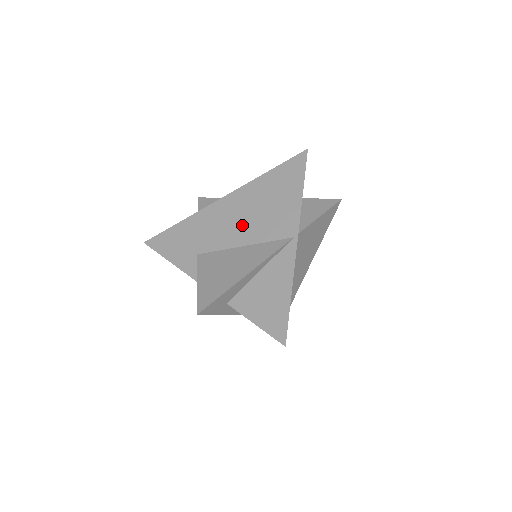
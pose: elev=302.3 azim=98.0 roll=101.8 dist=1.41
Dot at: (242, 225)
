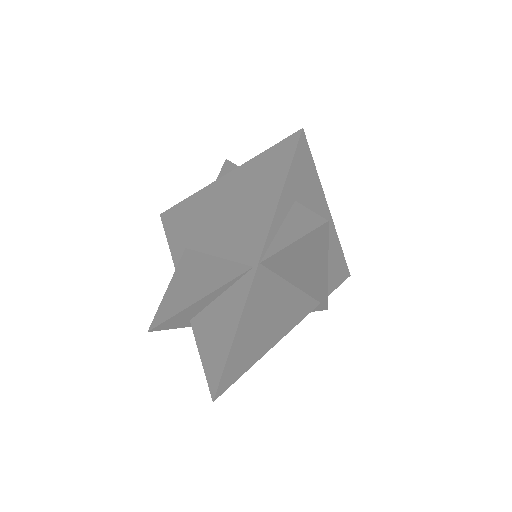
Dot at: (220, 227)
